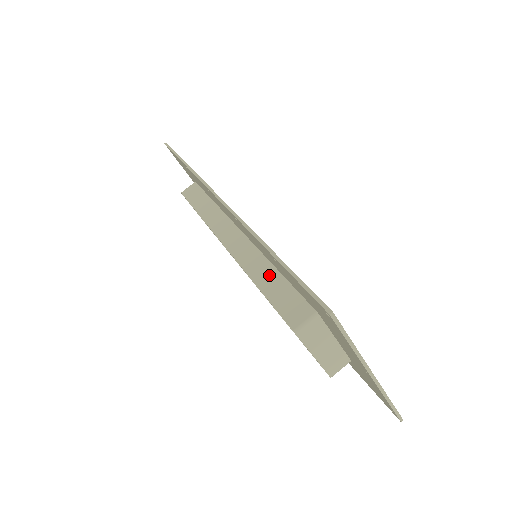
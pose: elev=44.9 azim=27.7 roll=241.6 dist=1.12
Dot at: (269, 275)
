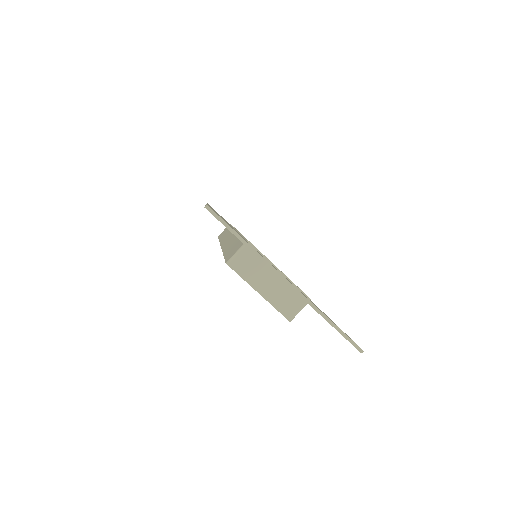
Dot at: (232, 243)
